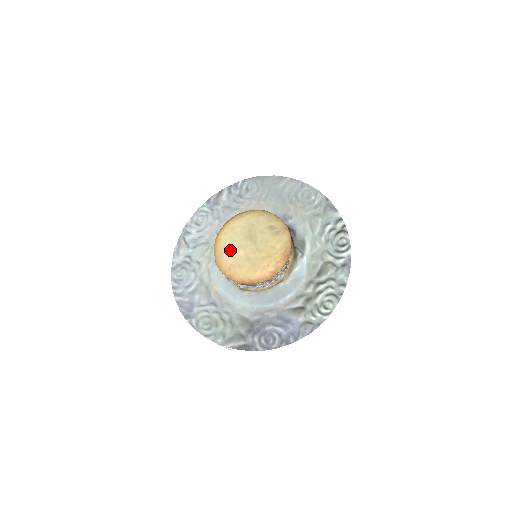
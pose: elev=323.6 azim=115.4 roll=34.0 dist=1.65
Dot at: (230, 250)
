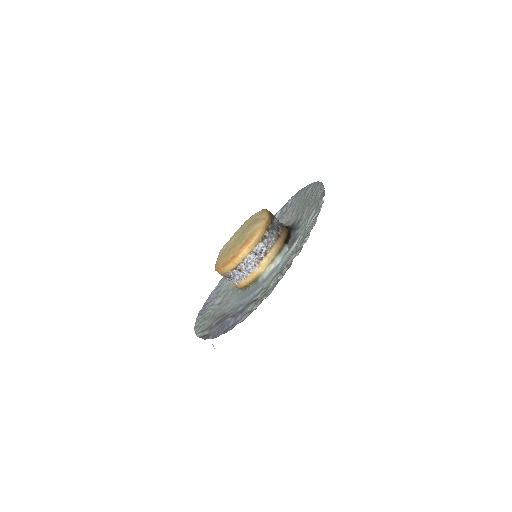
Dot at: (225, 245)
